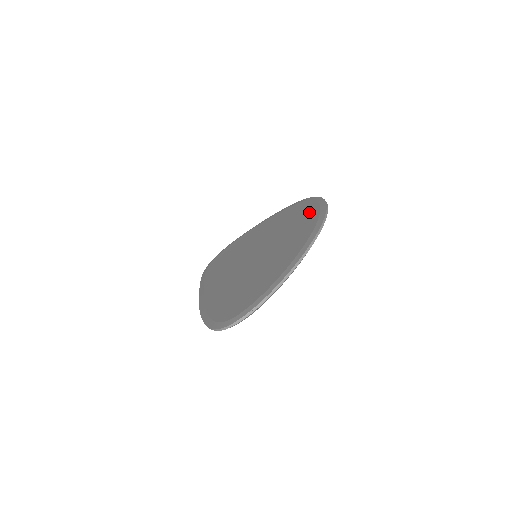
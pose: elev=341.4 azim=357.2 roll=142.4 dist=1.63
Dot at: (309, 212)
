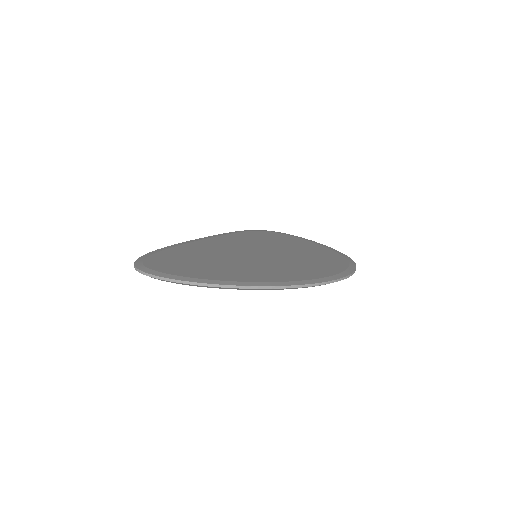
Dot at: (321, 271)
